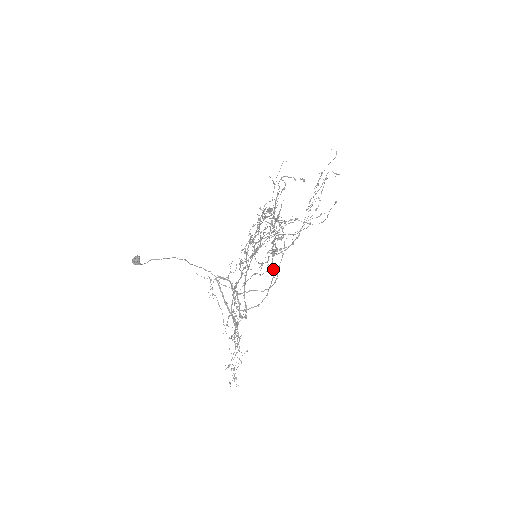
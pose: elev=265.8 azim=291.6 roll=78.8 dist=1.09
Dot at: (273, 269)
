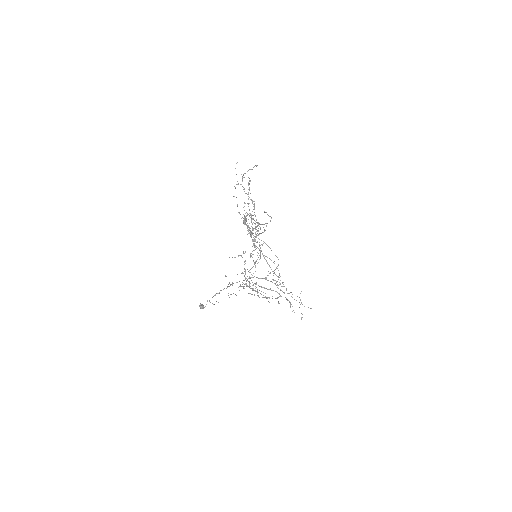
Dot at: occluded
